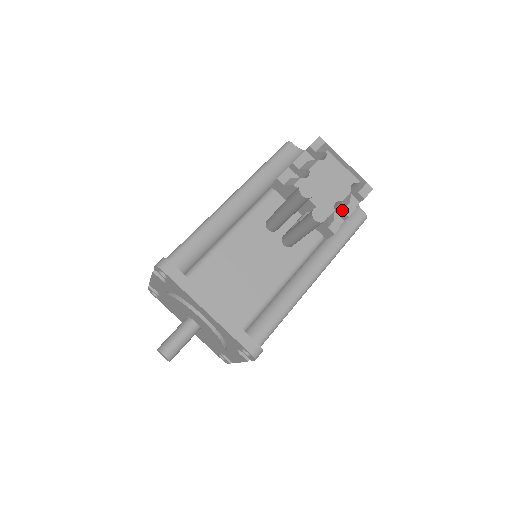
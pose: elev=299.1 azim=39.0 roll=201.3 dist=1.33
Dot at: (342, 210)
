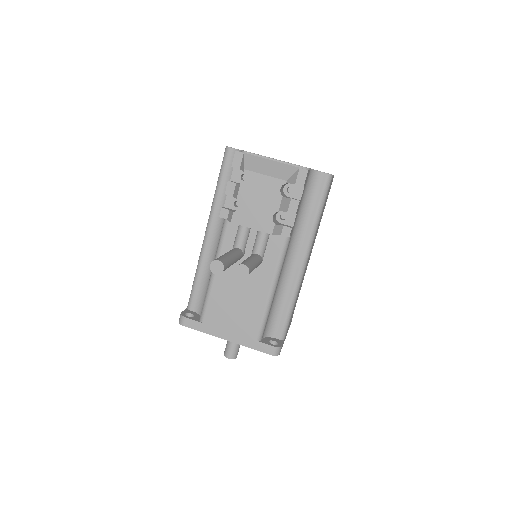
Dot at: (287, 211)
